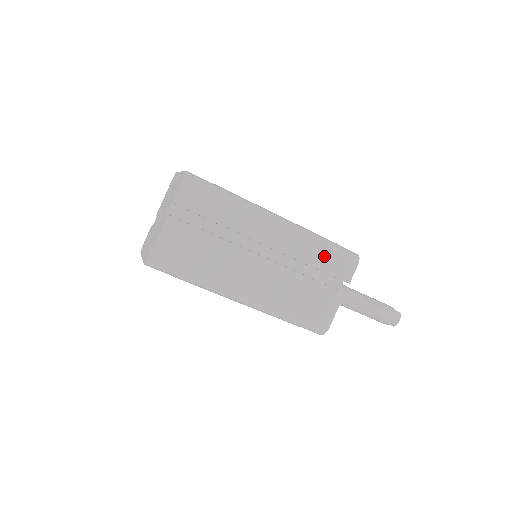
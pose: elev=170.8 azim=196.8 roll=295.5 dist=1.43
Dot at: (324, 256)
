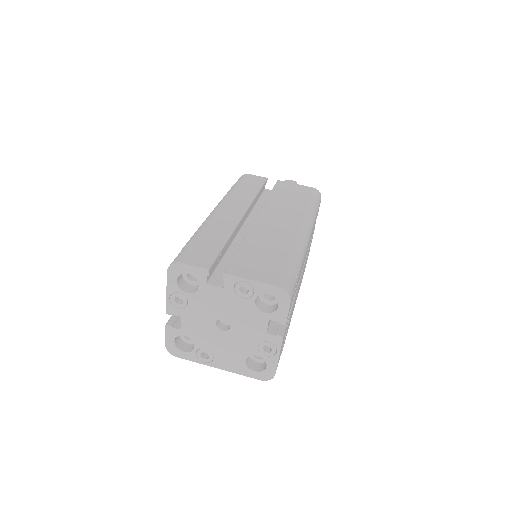
Dot at: occluded
